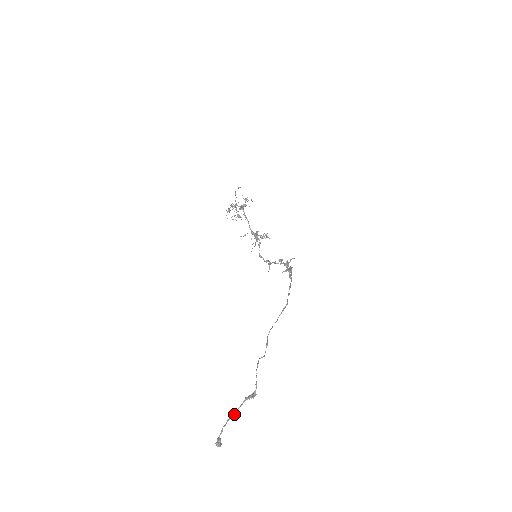
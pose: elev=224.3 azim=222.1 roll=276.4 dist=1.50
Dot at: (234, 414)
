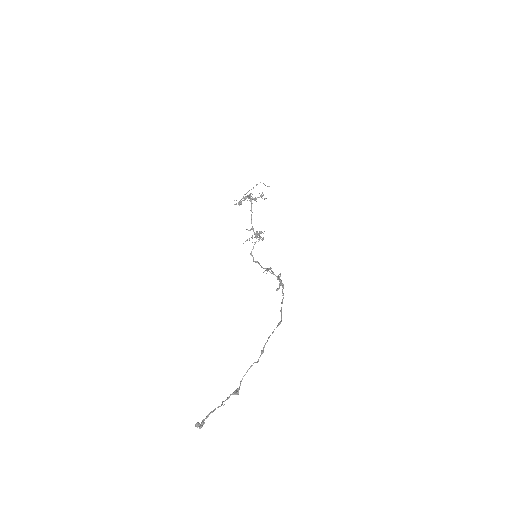
Dot at: occluded
